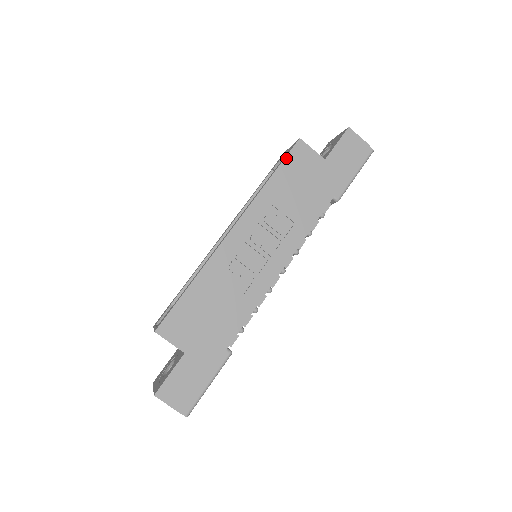
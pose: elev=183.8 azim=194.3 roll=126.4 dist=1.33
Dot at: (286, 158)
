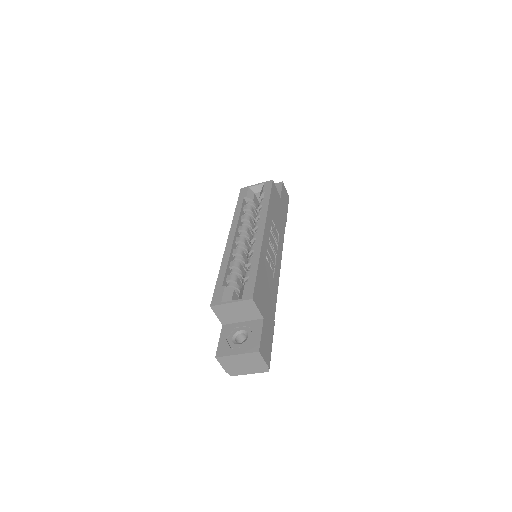
Dot at: (271, 190)
